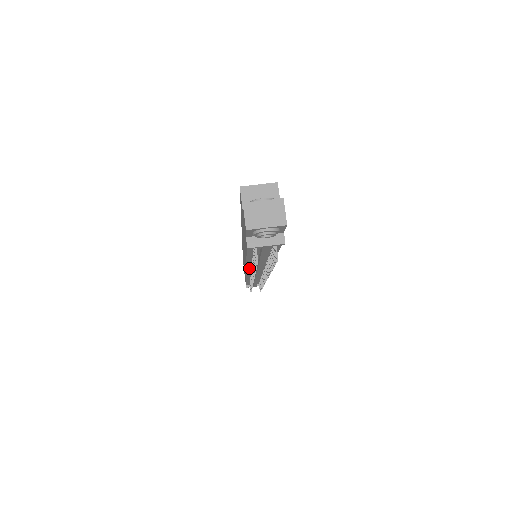
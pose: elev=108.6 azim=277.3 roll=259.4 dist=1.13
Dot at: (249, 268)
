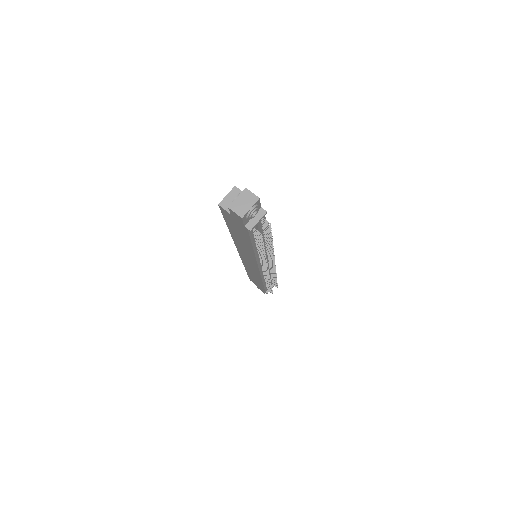
Dot at: (259, 262)
